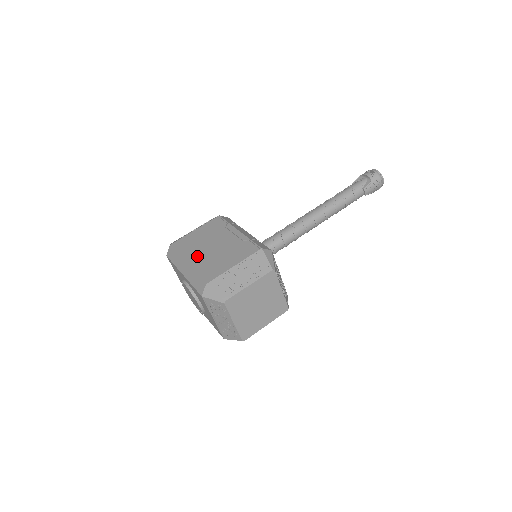
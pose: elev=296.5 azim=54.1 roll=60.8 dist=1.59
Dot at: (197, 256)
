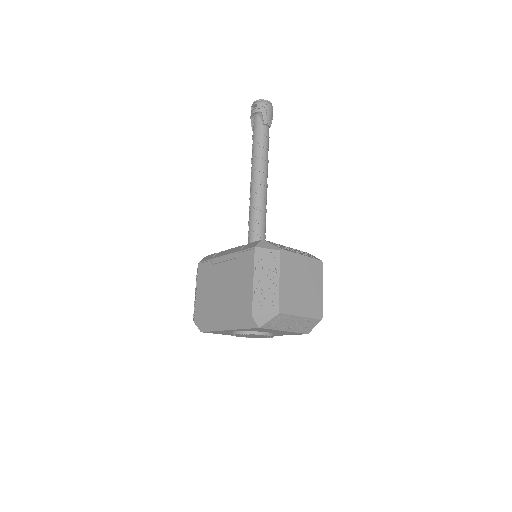
Dot at: (221, 307)
